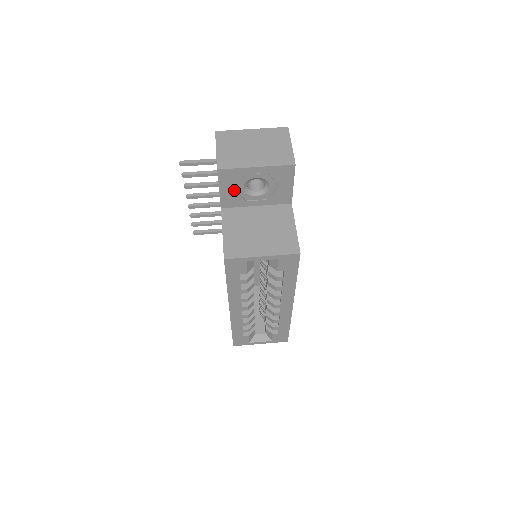
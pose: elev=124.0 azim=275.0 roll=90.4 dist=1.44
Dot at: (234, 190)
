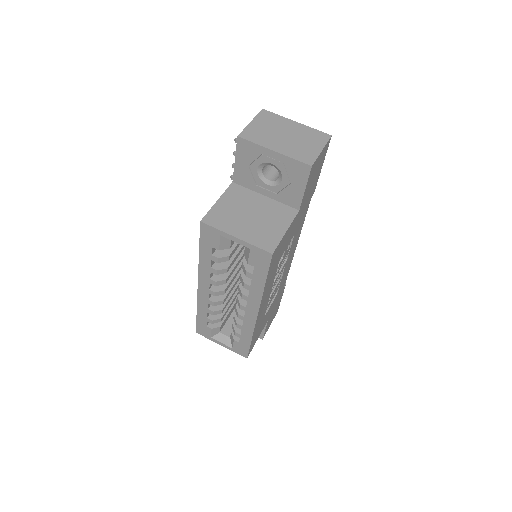
Dot at: (248, 167)
